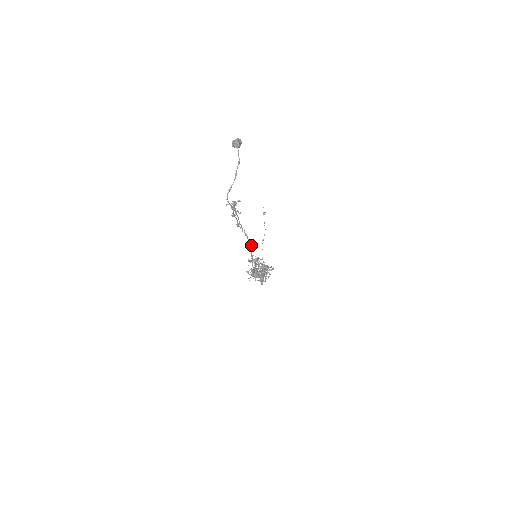
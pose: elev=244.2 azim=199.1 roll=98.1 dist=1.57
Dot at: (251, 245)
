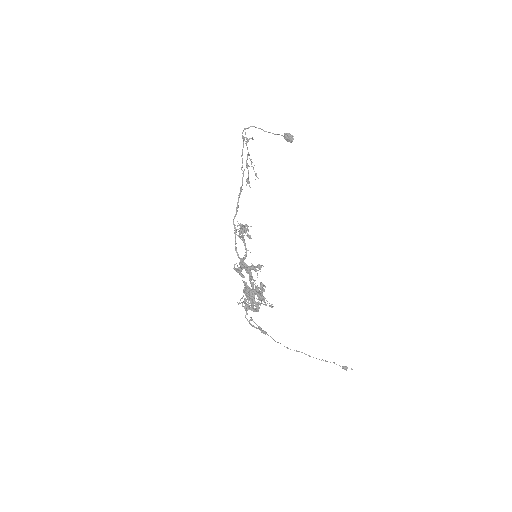
Dot at: occluded
